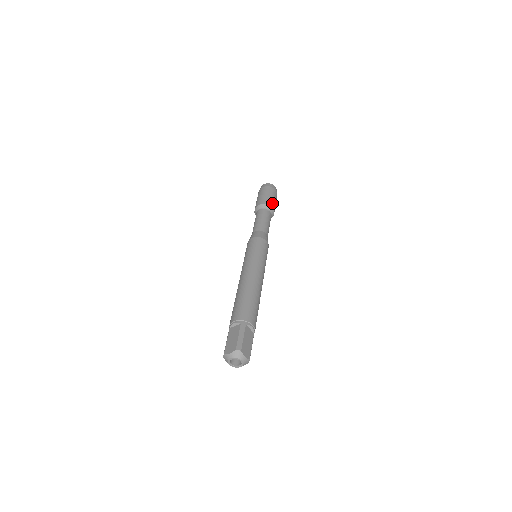
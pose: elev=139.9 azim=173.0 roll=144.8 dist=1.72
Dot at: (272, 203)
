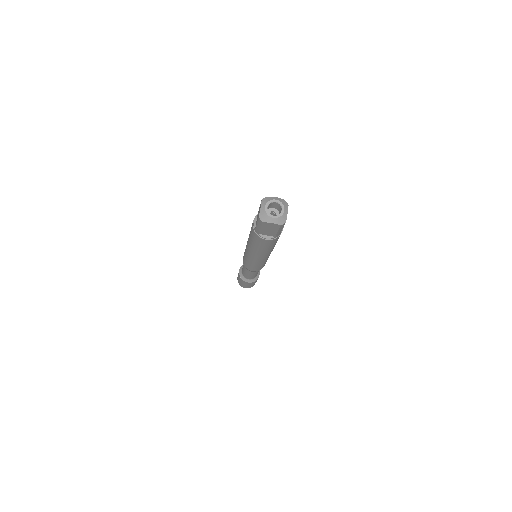
Dot at: occluded
